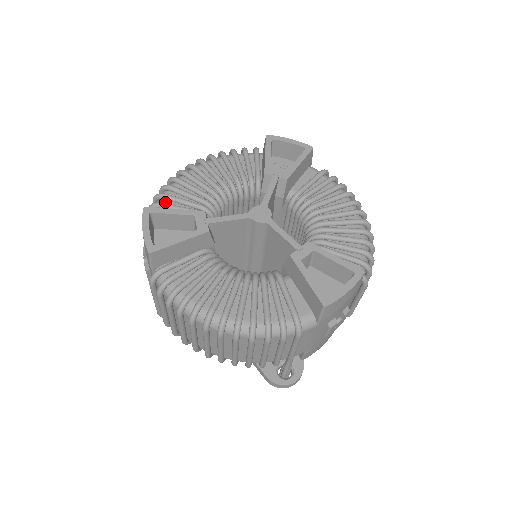
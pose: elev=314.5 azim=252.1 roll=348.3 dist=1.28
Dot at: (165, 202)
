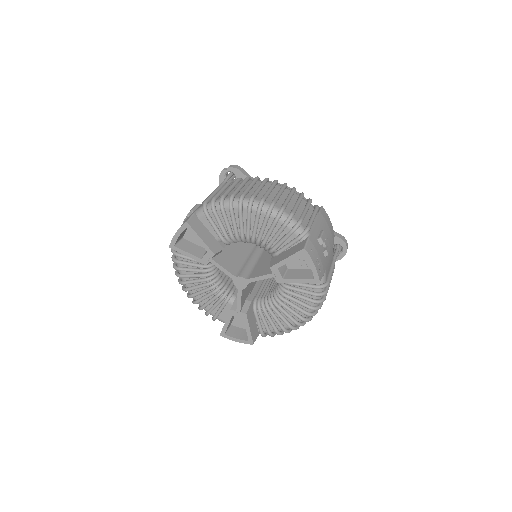
Dot at: (213, 213)
